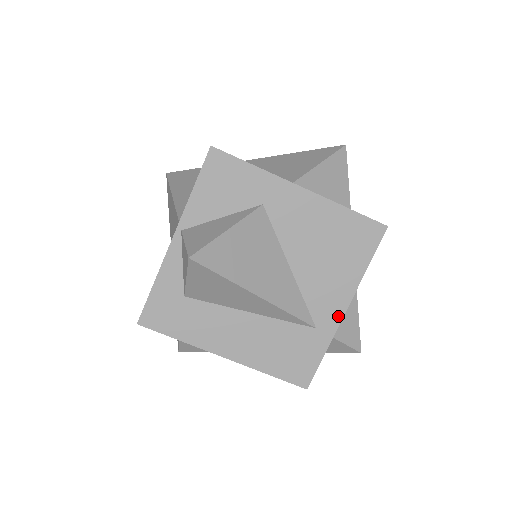
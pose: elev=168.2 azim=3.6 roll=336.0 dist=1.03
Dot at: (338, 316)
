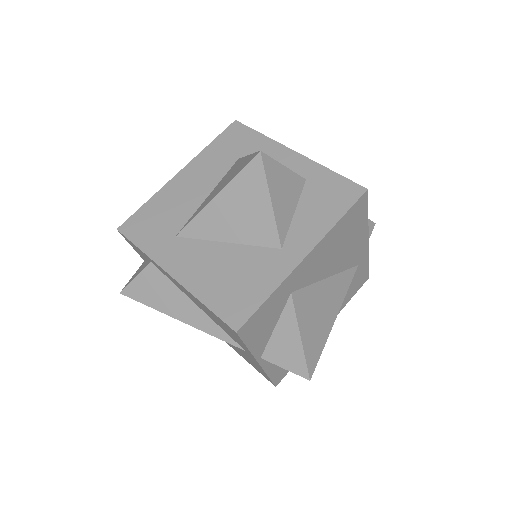
Dot at: (366, 247)
